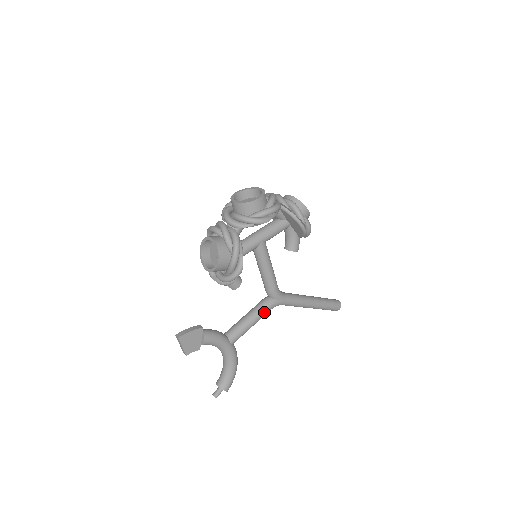
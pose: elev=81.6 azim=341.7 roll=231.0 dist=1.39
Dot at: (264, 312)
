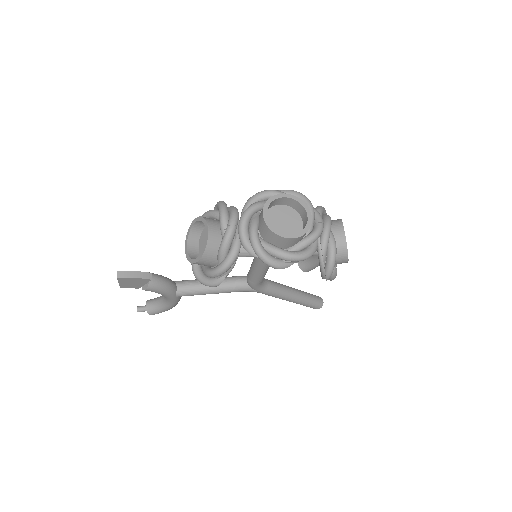
Dot at: (230, 291)
